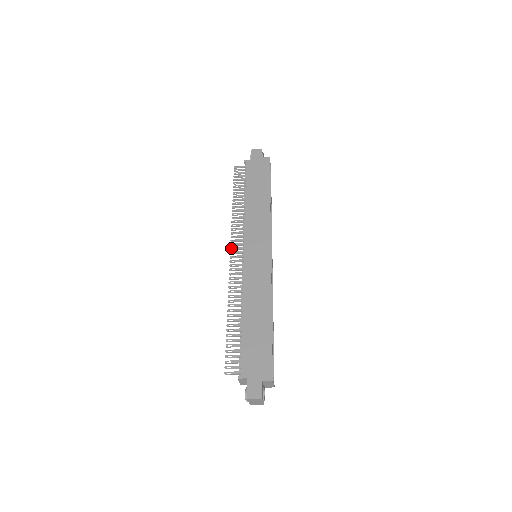
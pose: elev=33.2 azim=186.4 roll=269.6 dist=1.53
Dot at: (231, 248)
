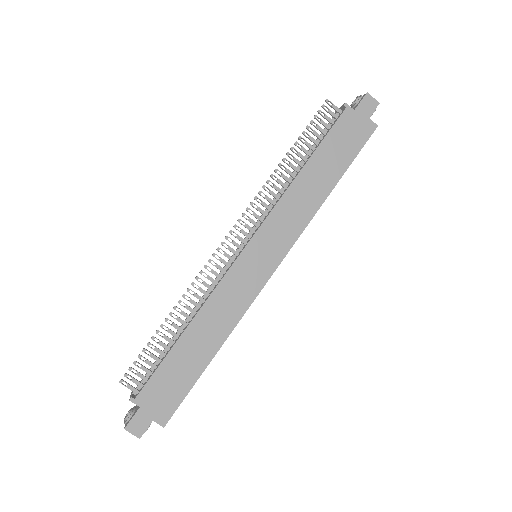
Dot at: (236, 225)
